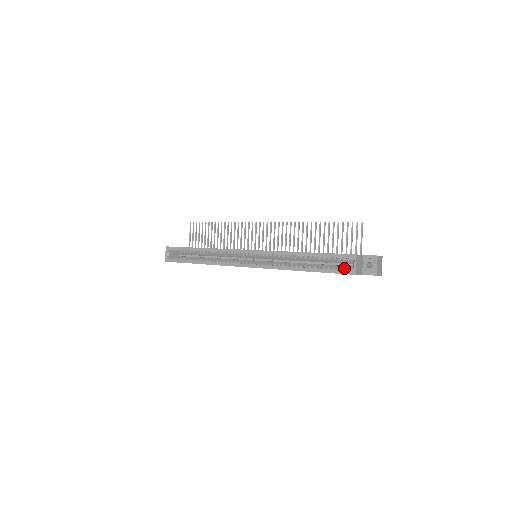
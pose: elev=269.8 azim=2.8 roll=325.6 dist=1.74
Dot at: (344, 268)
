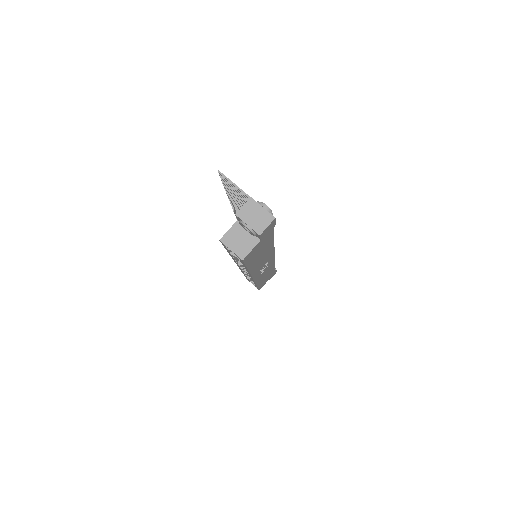
Dot at: occluded
